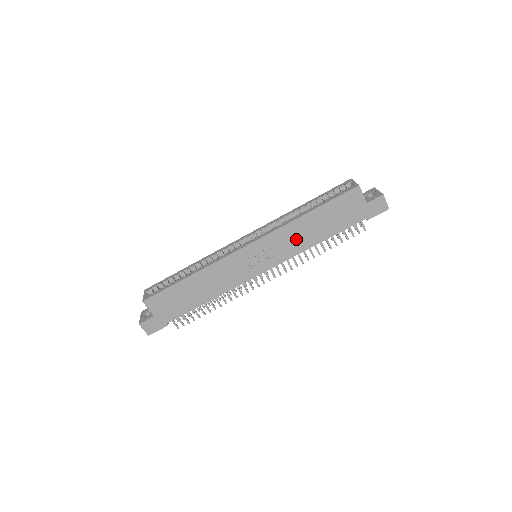
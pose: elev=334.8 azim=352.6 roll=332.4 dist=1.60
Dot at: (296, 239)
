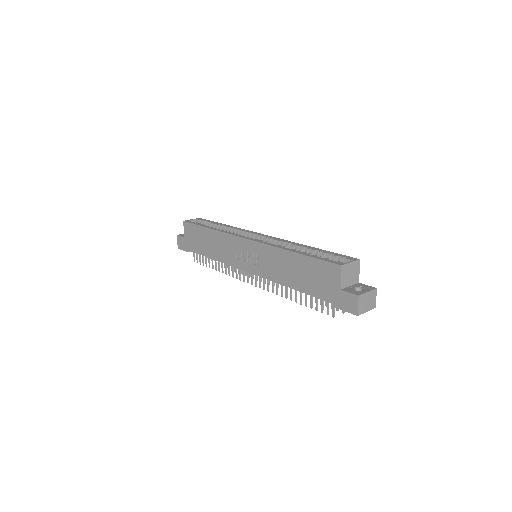
Dot at: (277, 267)
